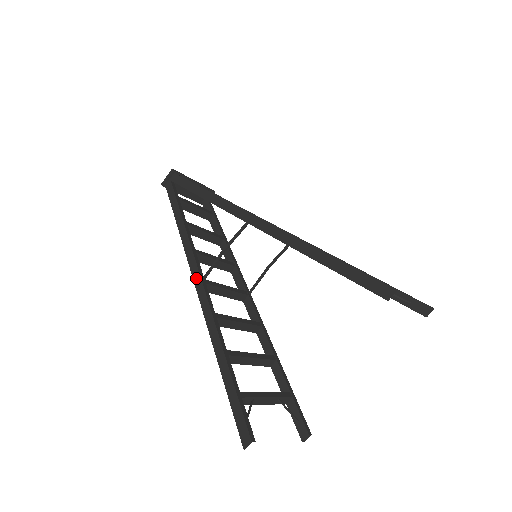
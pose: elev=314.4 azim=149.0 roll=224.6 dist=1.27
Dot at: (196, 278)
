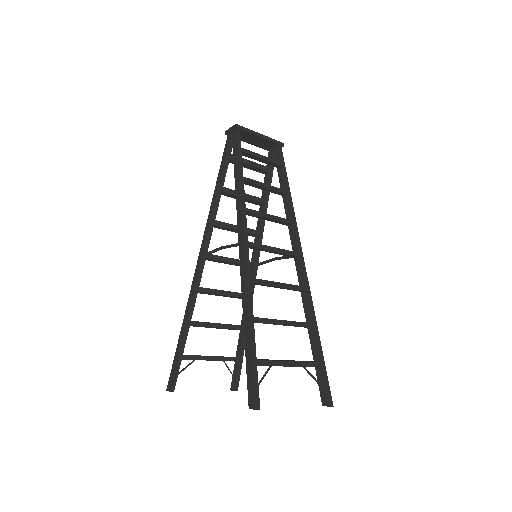
Dot at: (202, 250)
